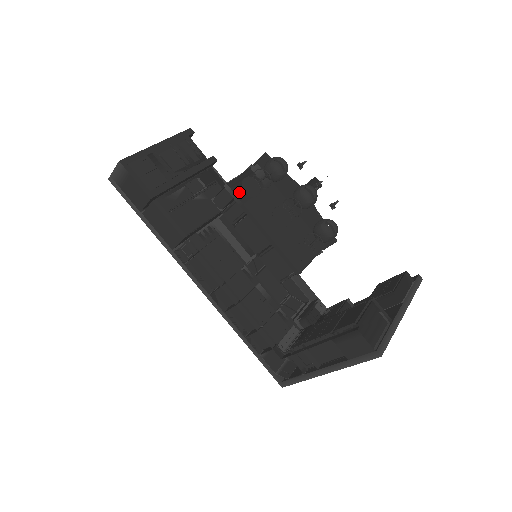
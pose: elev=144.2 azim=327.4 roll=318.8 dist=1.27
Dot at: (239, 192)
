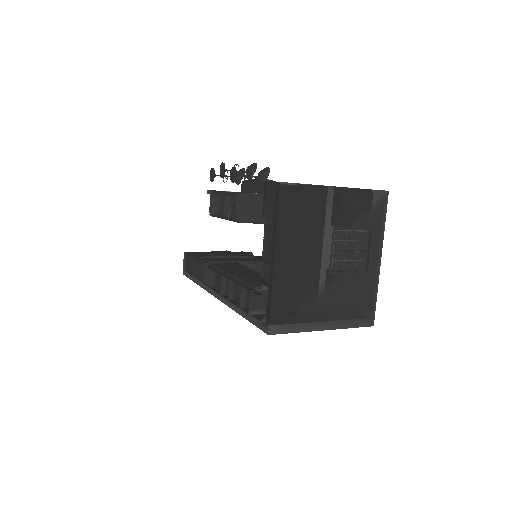
Dot at: occluded
